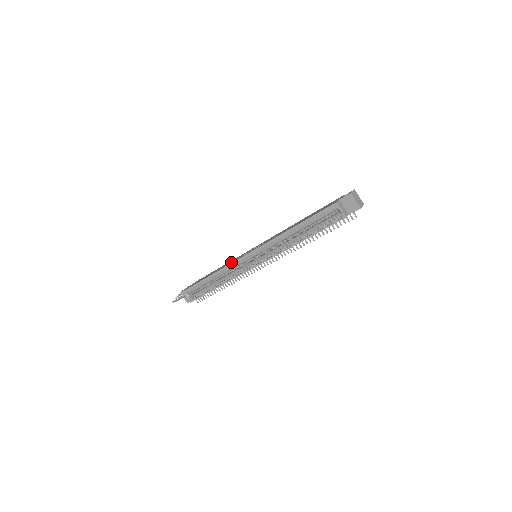
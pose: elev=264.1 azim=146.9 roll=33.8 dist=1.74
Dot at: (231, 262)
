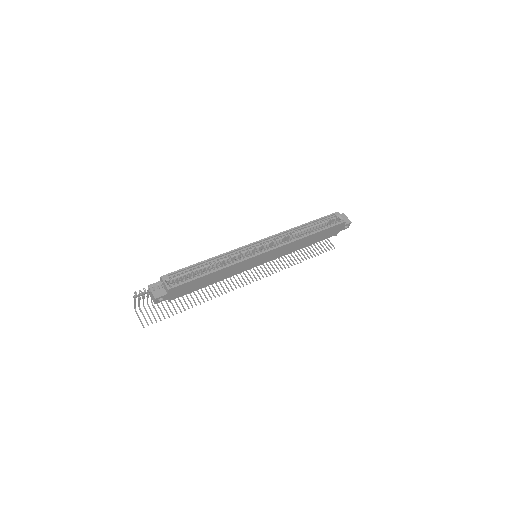
Dot at: (234, 251)
